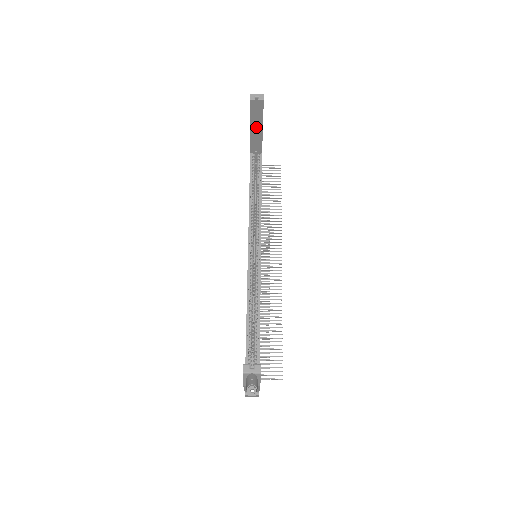
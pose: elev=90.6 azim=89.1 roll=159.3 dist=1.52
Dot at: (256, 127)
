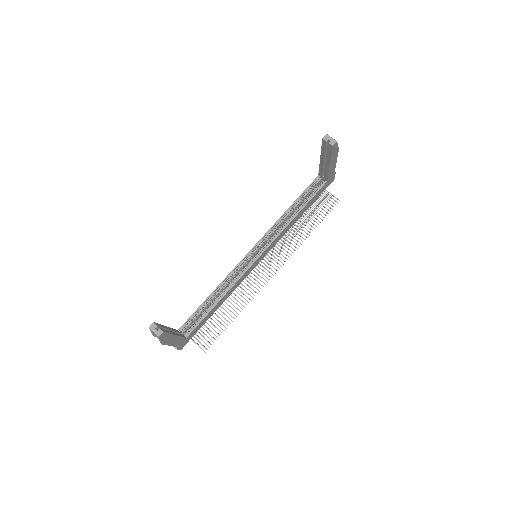
Dot at: occluded
